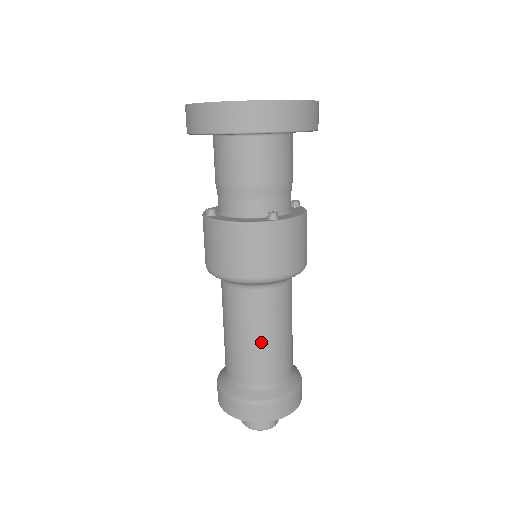
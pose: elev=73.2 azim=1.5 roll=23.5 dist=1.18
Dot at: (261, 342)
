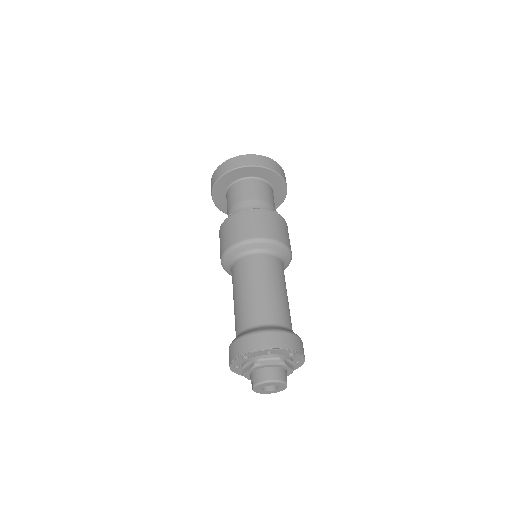
Dot at: (275, 290)
